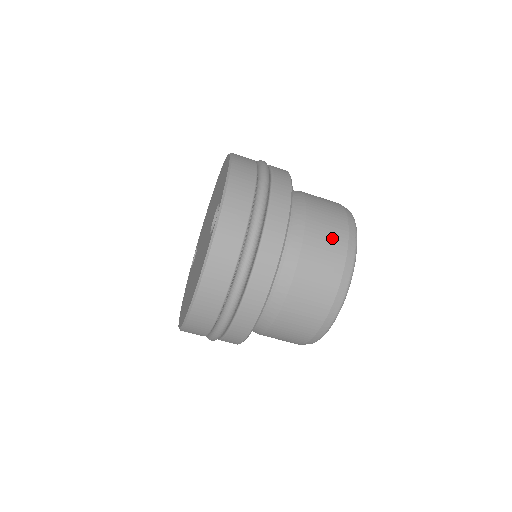
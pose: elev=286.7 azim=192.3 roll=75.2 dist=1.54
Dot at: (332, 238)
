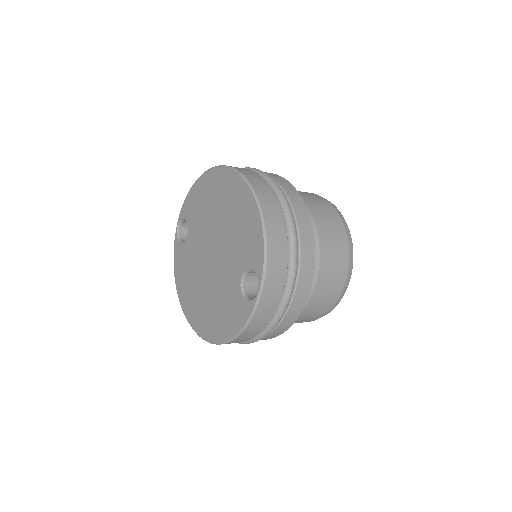
Dot at: (337, 273)
